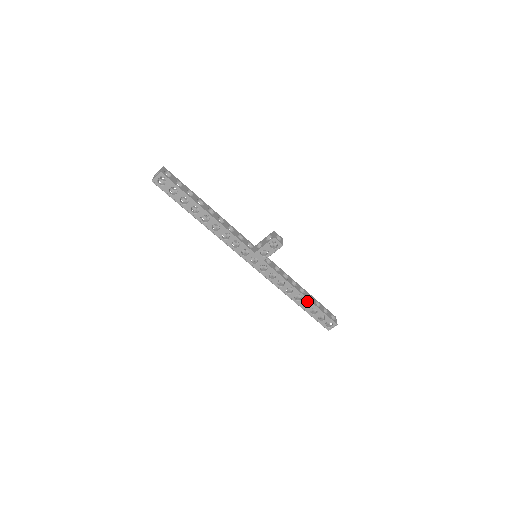
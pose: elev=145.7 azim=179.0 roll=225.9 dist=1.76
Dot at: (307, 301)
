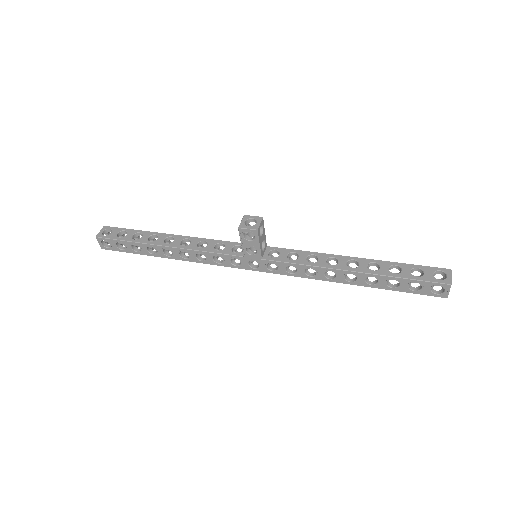
Dot at: (367, 276)
